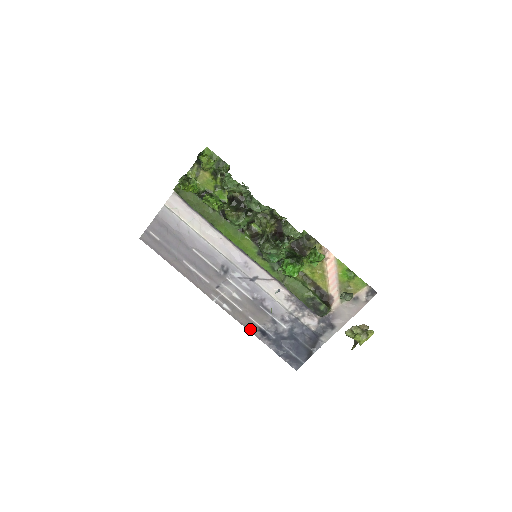
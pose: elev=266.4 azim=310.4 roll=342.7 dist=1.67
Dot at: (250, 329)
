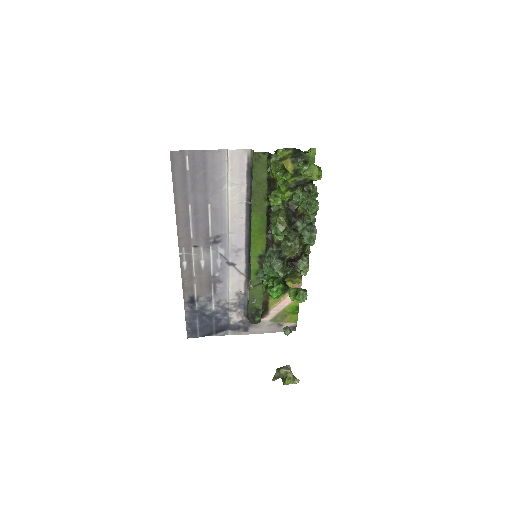
Dot at: (185, 292)
